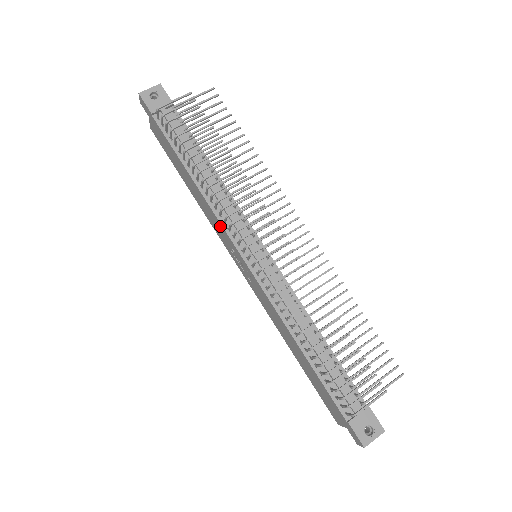
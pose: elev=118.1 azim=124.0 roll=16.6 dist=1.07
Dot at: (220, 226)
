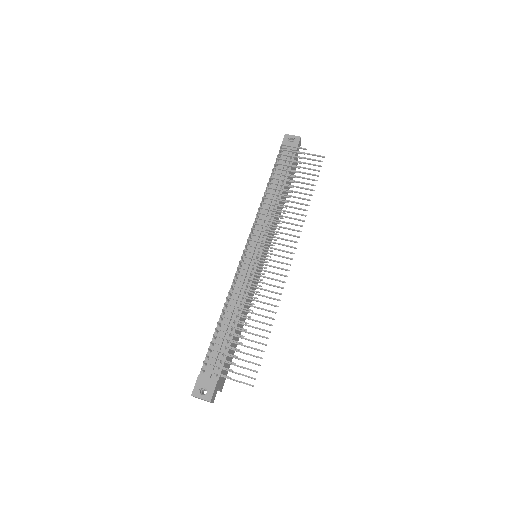
Dot at: occluded
